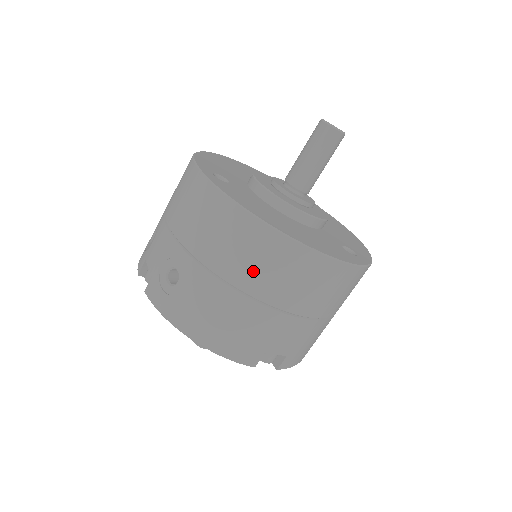
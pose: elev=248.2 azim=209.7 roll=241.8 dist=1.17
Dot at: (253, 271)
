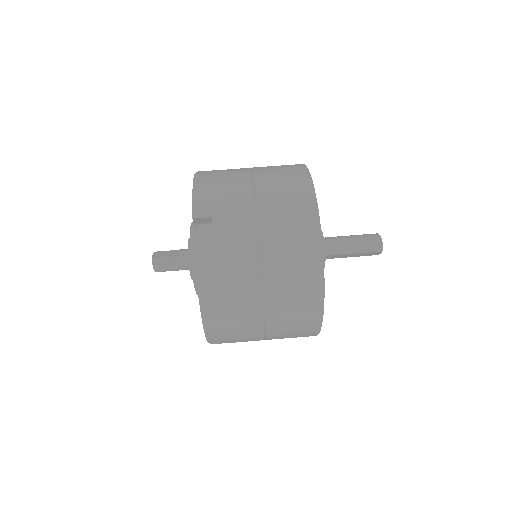
Dot at: (273, 178)
